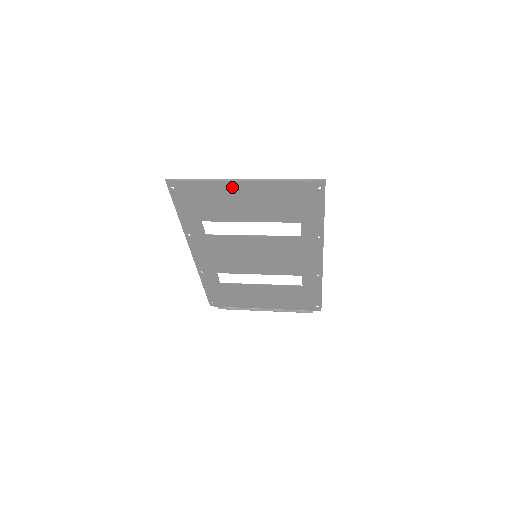
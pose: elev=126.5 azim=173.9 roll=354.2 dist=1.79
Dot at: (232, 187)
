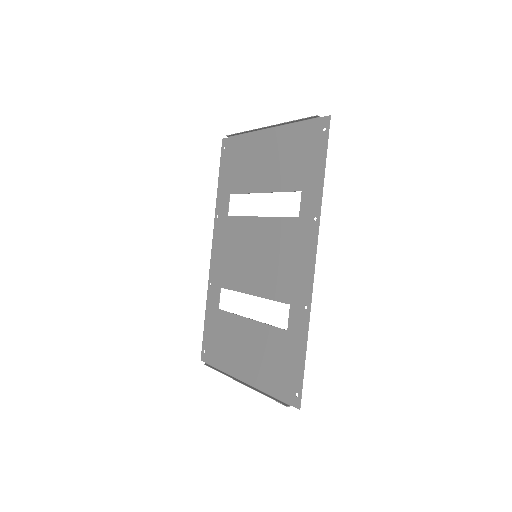
Dot at: (260, 141)
